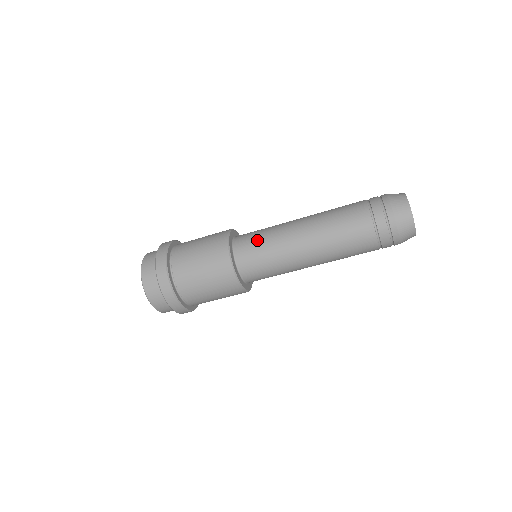
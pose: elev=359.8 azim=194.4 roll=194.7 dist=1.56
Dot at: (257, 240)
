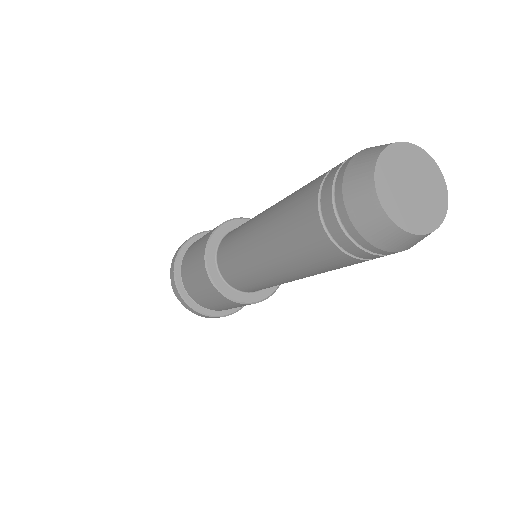
Dot at: (230, 258)
